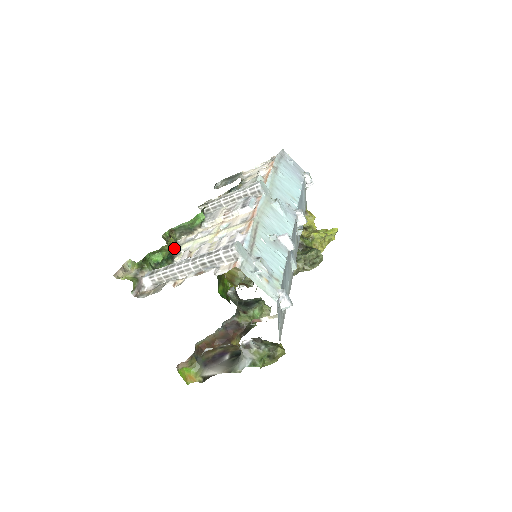
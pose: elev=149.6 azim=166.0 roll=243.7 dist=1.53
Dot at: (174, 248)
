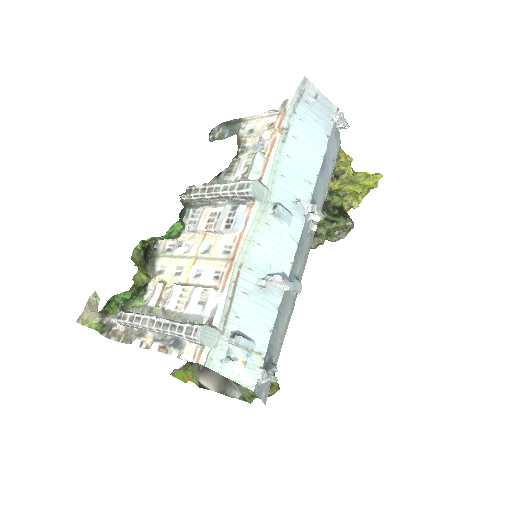
Dot at: (143, 282)
